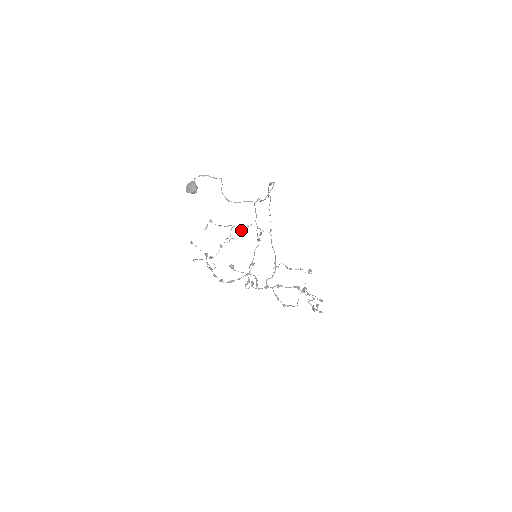
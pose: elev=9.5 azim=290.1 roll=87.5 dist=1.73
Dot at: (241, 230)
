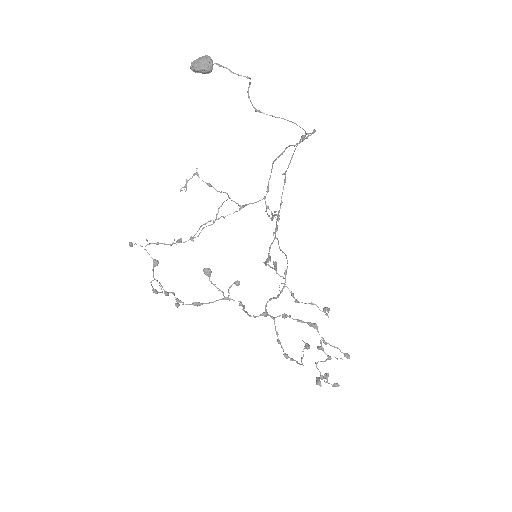
Dot at: occluded
